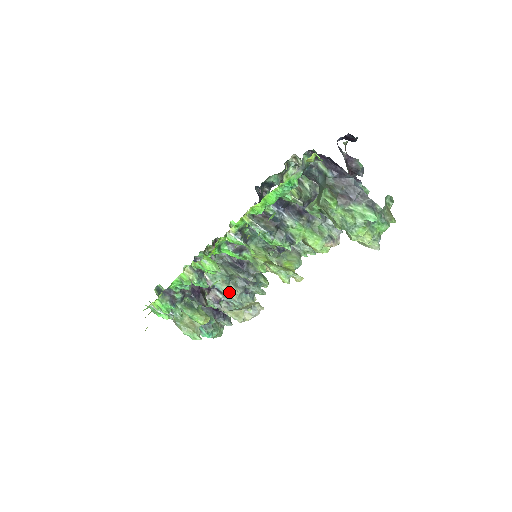
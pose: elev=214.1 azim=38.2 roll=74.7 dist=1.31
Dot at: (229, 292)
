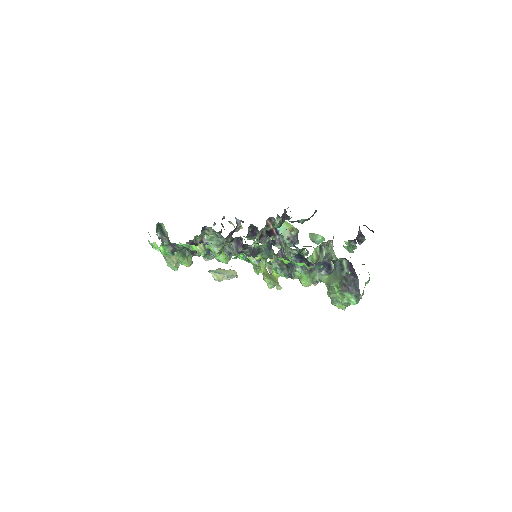
Dot at: (216, 251)
